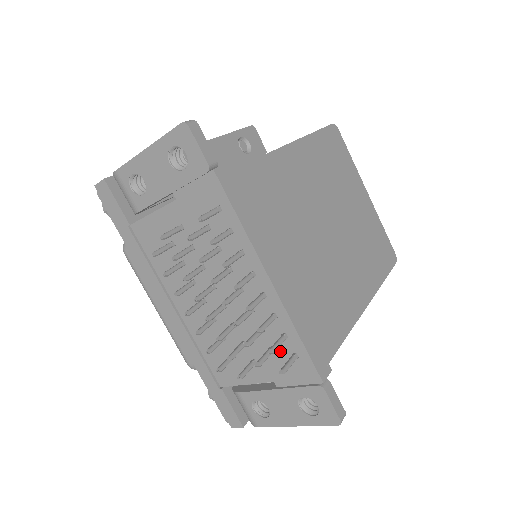
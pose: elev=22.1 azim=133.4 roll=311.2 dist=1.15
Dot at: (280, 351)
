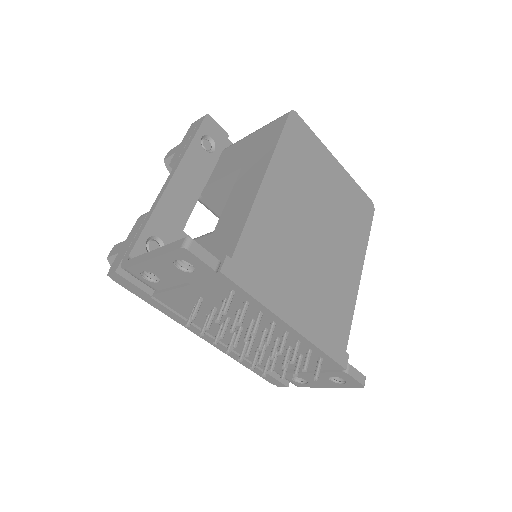
Dot at: occluded
